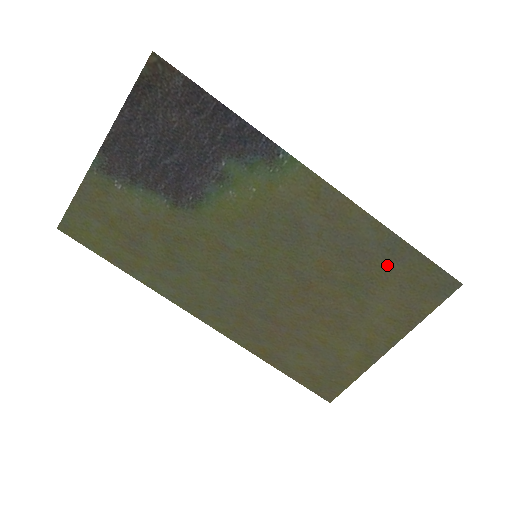
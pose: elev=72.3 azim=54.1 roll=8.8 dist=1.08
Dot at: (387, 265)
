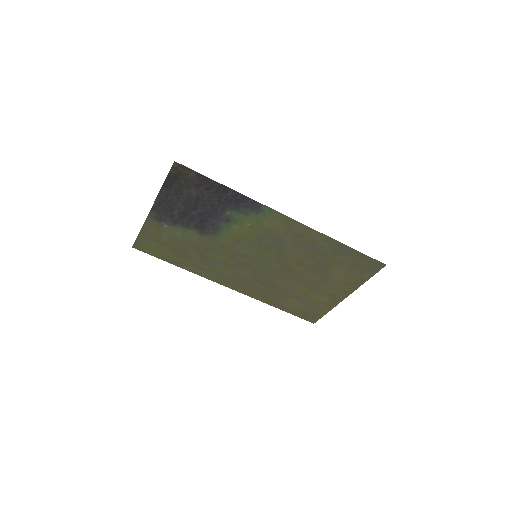
Dot at: (338, 257)
